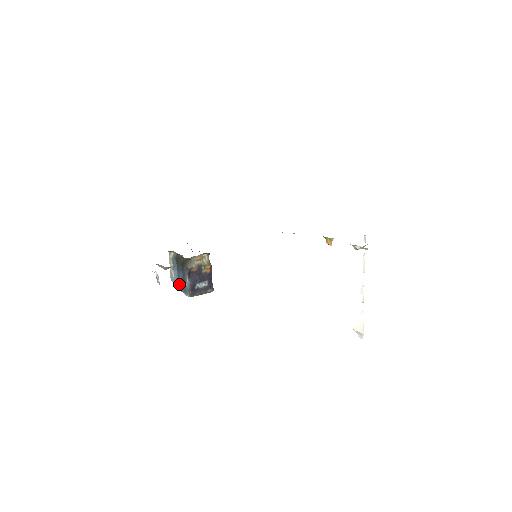
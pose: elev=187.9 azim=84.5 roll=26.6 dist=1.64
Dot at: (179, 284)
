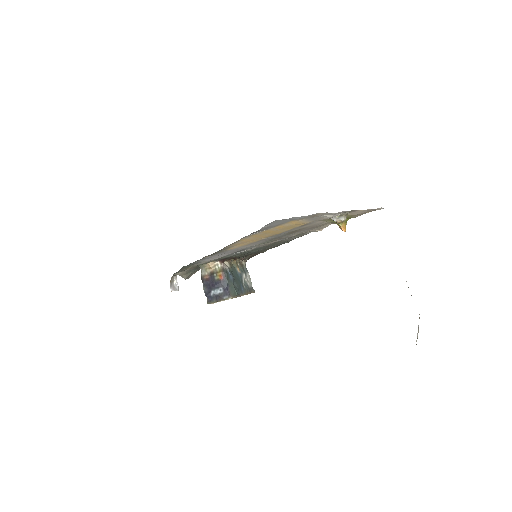
Dot at: occluded
